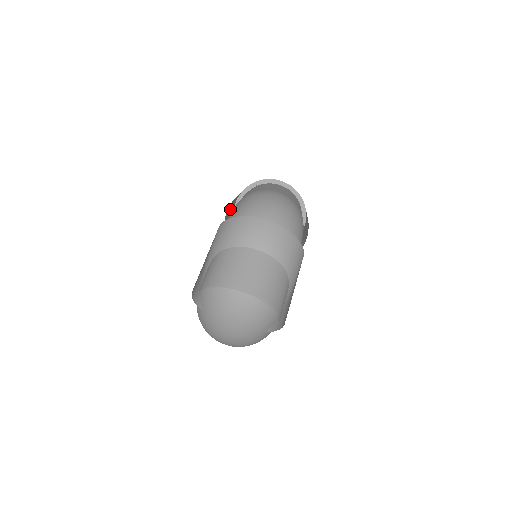
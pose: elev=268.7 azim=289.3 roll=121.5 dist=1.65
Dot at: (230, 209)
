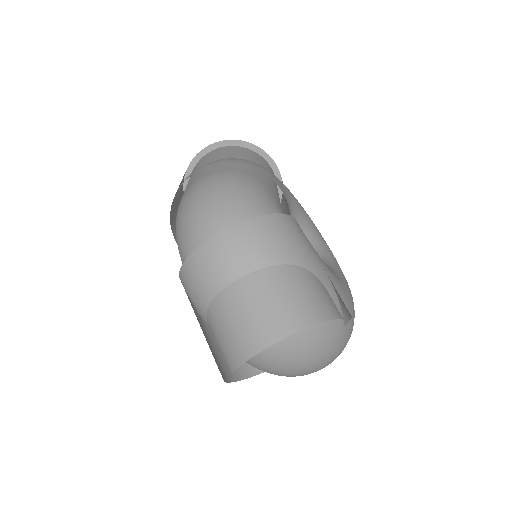
Dot at: occluded
